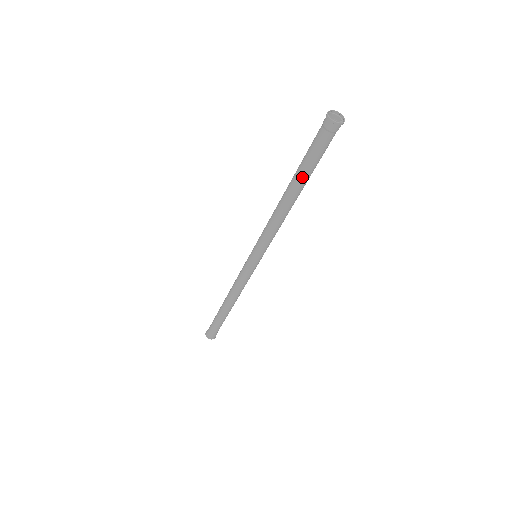
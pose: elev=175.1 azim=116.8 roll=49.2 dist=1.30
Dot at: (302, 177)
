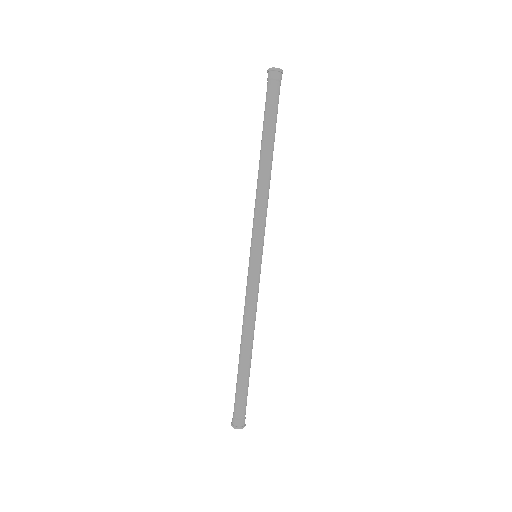
Dot at: (272, 133)
